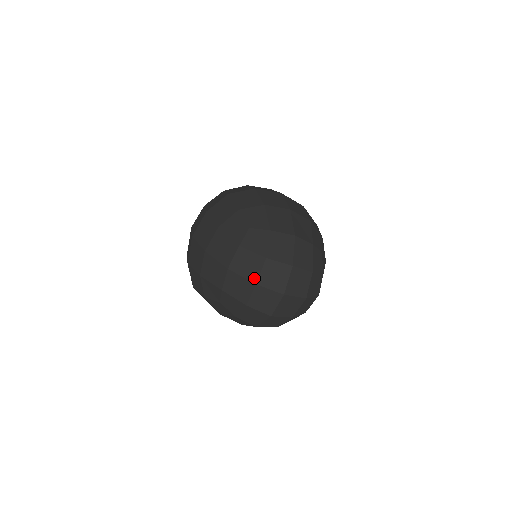
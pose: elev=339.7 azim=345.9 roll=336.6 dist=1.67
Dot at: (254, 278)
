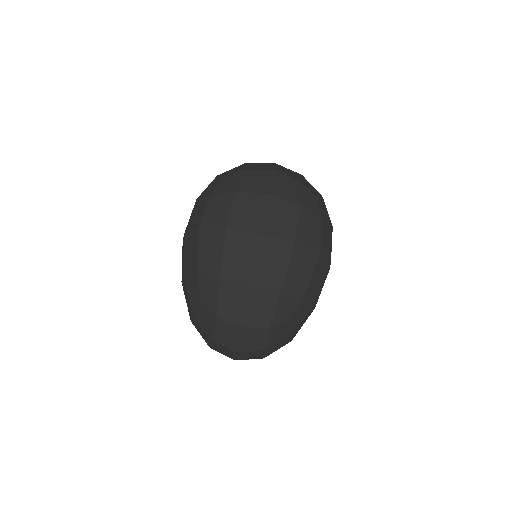
Dot at: (208, 343)
